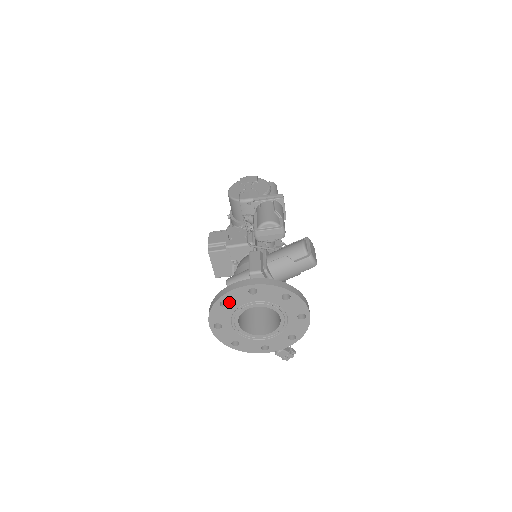
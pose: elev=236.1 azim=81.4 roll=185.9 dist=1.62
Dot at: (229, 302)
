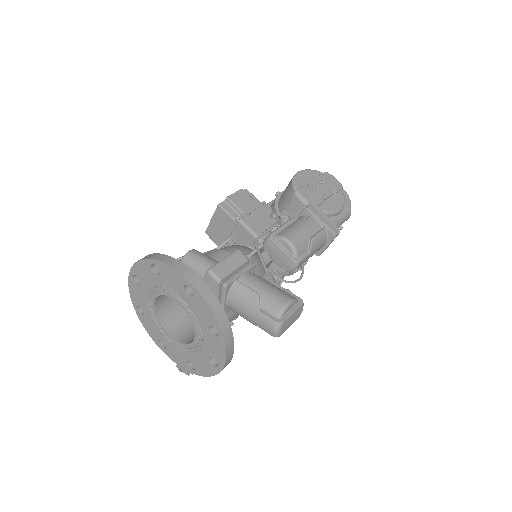
Dot at: (161, 273)
